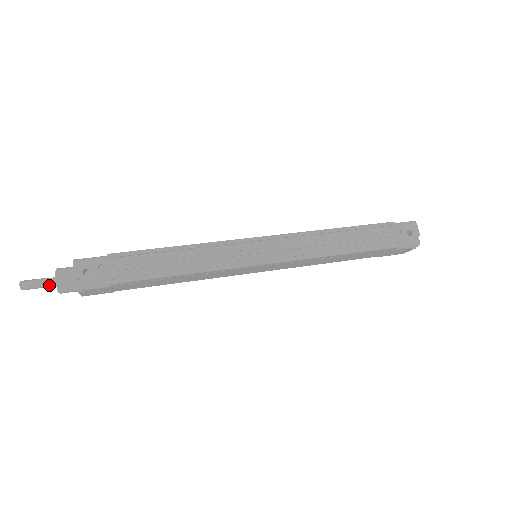
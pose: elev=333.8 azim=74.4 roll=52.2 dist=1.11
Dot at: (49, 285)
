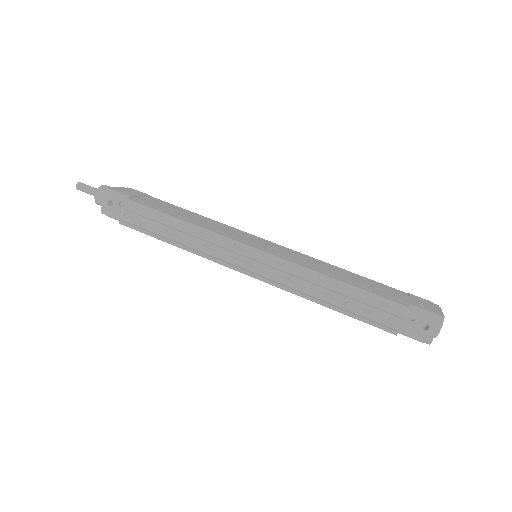
Dot at: (94, 195)
